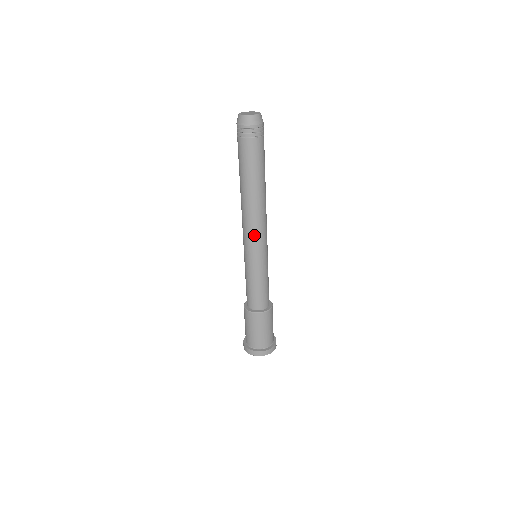
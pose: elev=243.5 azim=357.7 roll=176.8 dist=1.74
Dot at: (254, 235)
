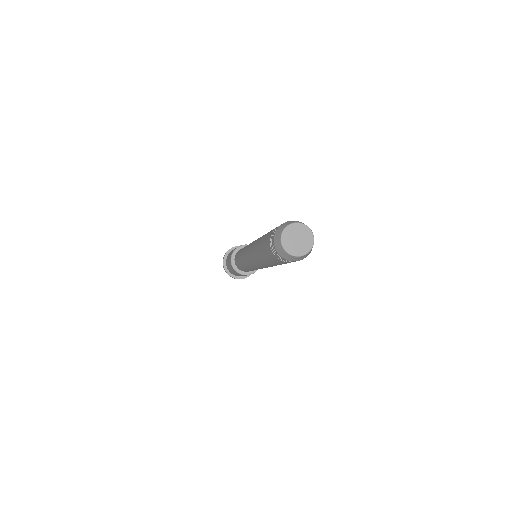
Dot at: occluded
